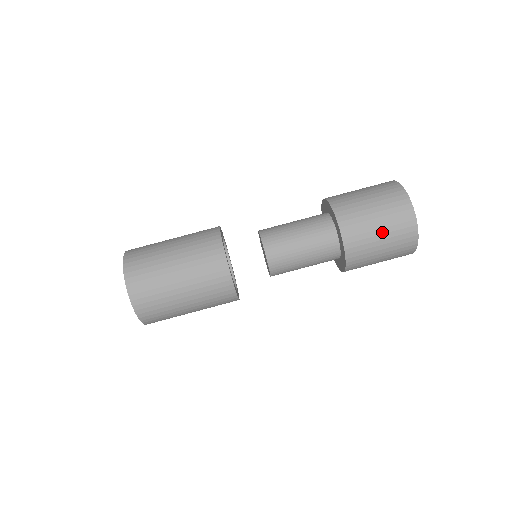
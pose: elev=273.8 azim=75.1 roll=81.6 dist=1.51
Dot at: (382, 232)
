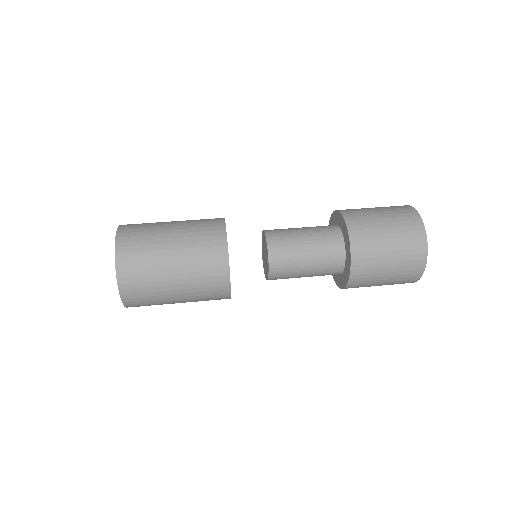
Dot at: (384, 217)
